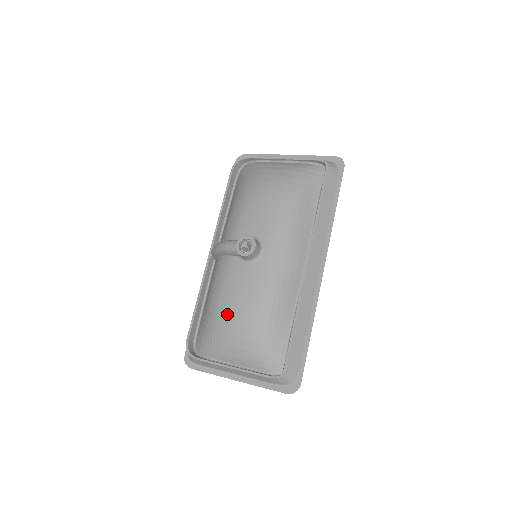
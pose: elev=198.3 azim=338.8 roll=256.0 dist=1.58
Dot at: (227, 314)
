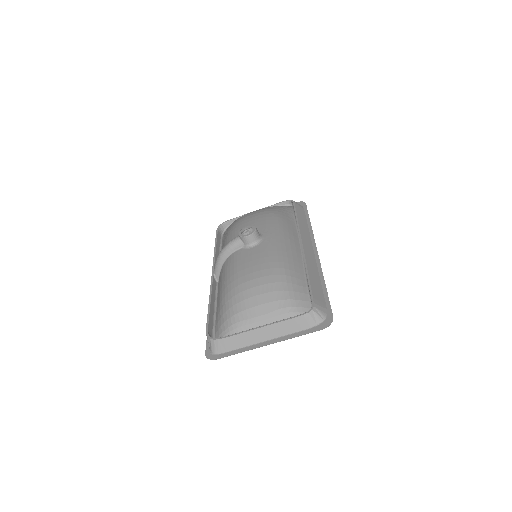
Dot at: (244, 282)
